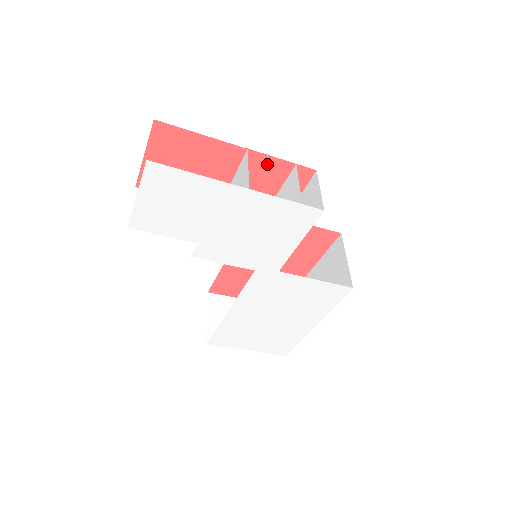
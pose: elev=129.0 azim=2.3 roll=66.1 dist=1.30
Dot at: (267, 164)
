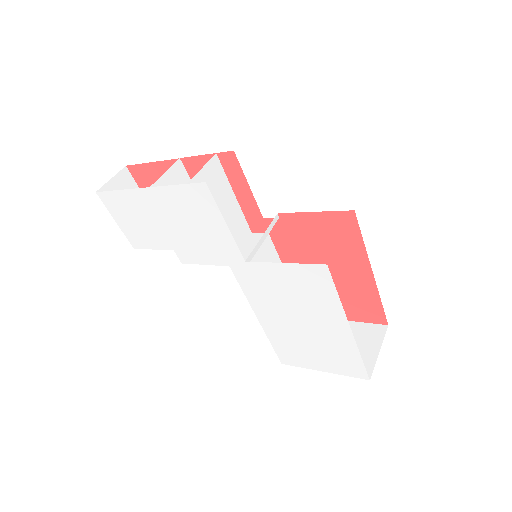
Dot at: (201, 164)
